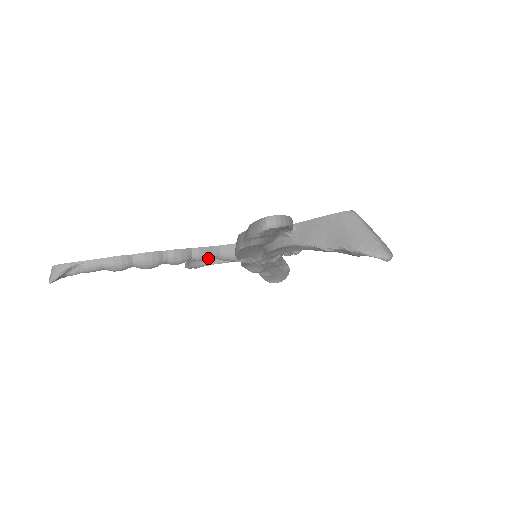
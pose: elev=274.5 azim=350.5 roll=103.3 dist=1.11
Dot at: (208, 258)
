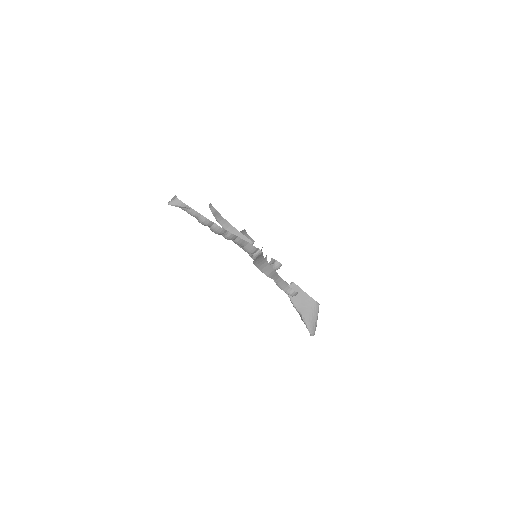
Dot at: (239, 244)
